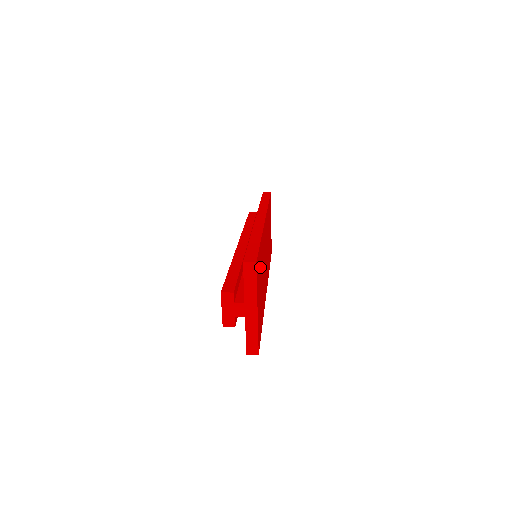
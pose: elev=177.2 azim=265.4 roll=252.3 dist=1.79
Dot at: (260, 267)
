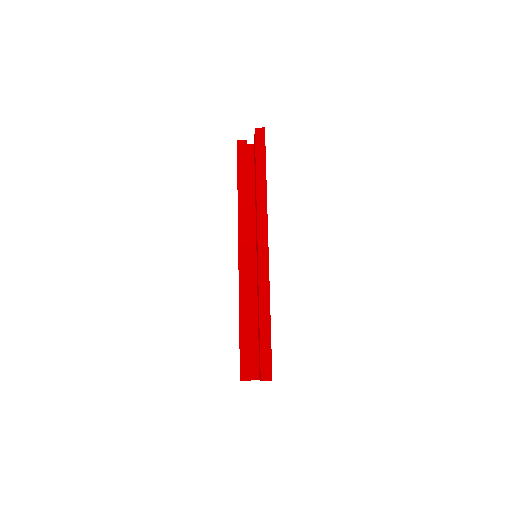
Dot at: occluded
